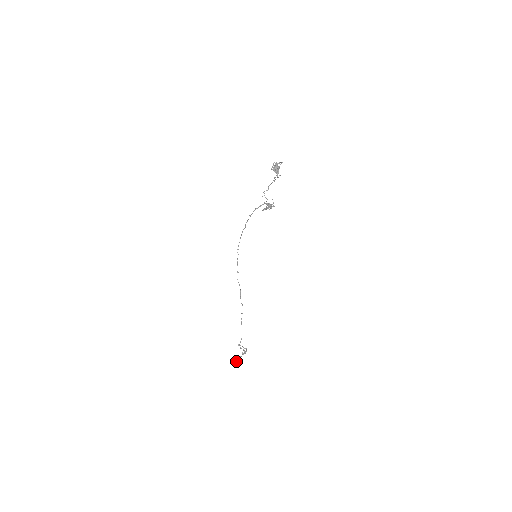
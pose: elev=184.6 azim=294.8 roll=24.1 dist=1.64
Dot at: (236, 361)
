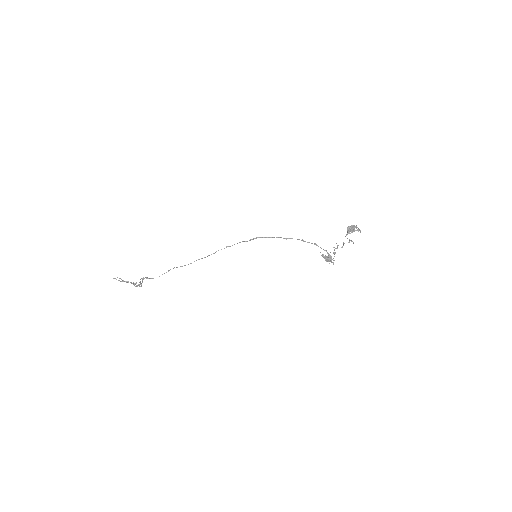
Dot at: (119, 280)
